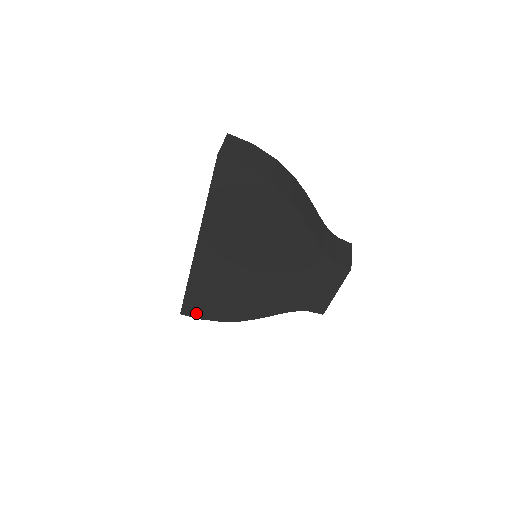
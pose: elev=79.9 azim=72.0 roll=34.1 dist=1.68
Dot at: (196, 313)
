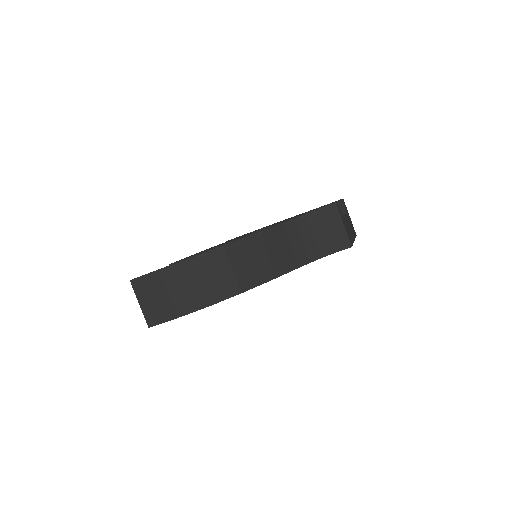
Dot at: occluded
